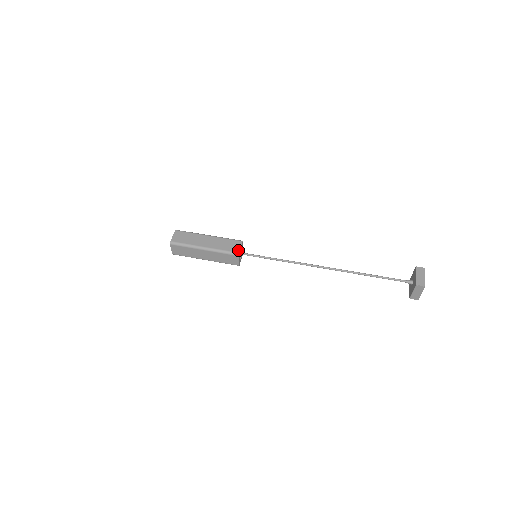
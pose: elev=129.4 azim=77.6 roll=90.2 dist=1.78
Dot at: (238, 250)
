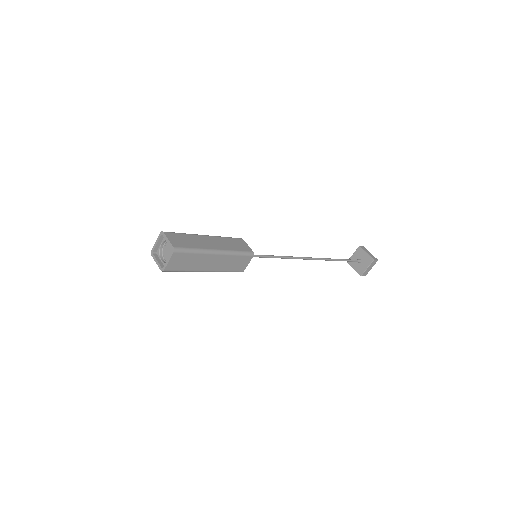
Dot at: occluded
